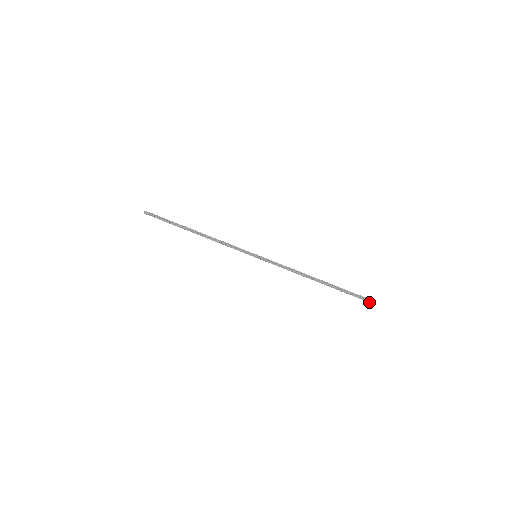
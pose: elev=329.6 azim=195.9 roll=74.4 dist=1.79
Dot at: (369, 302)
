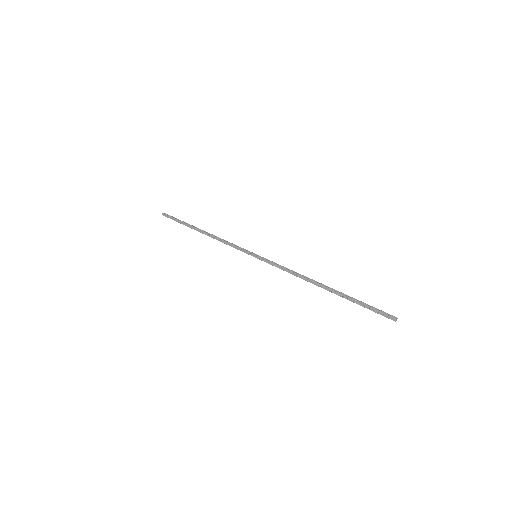
Dot at: (389, 318)
